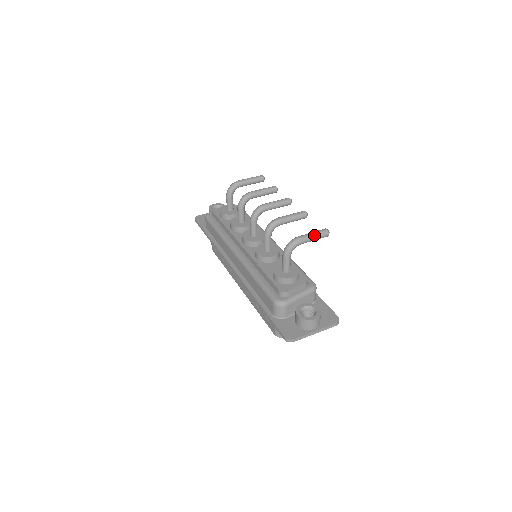
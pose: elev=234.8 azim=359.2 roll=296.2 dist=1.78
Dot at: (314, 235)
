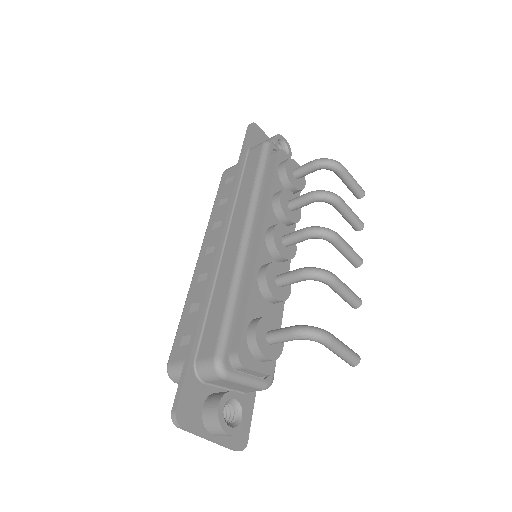
Dot at: (345, 353)
